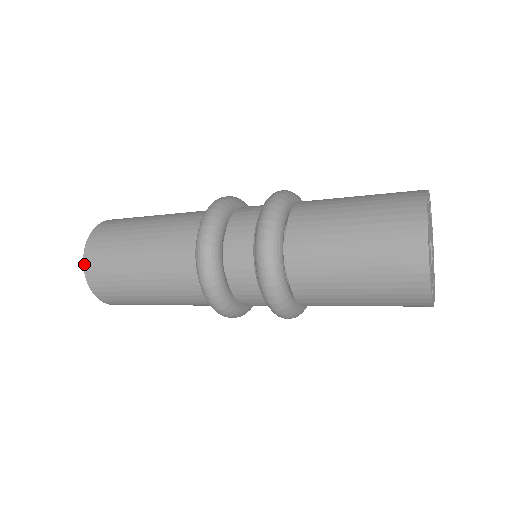
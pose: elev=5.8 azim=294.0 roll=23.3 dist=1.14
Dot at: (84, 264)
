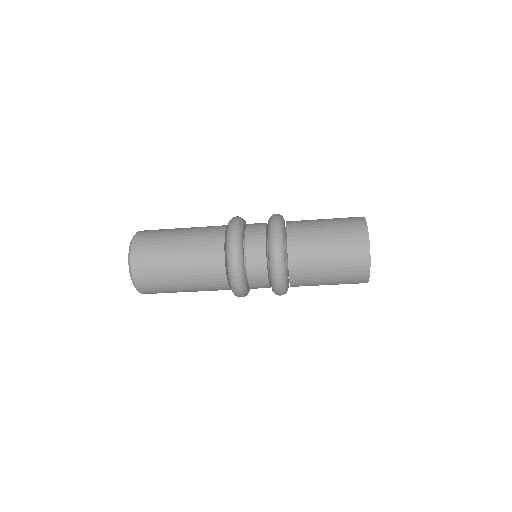
Dot at: occluded
